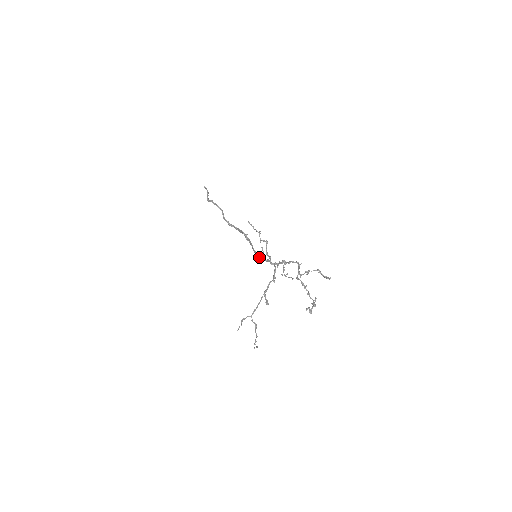
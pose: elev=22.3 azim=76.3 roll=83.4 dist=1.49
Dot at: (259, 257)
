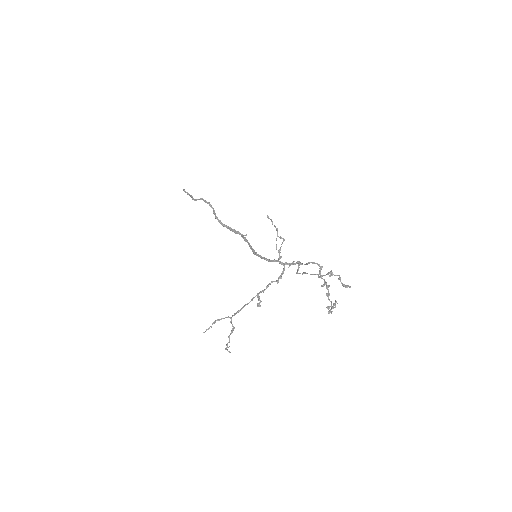
Dot at: (261, 257)
